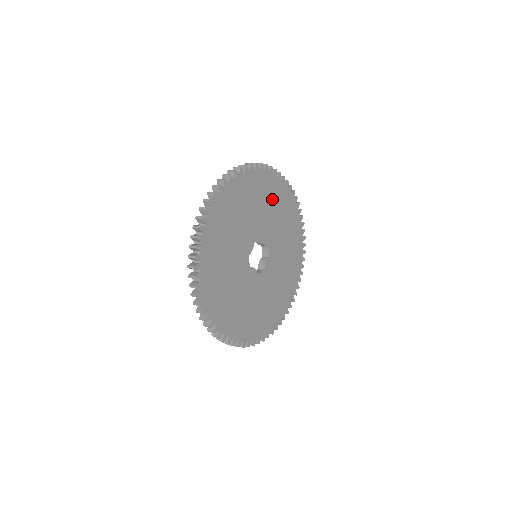
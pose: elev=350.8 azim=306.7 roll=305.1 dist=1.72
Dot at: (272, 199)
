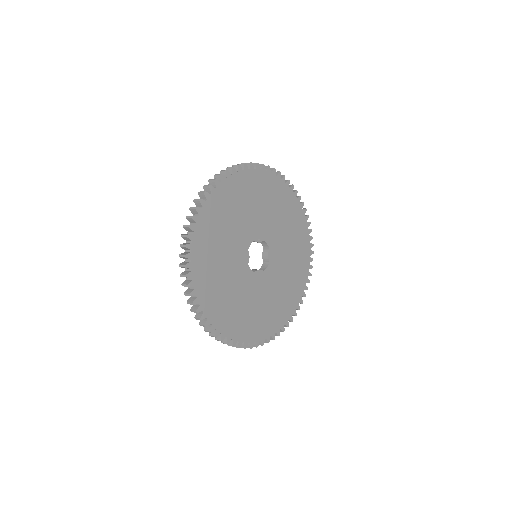
Dot at: (296, 241)
